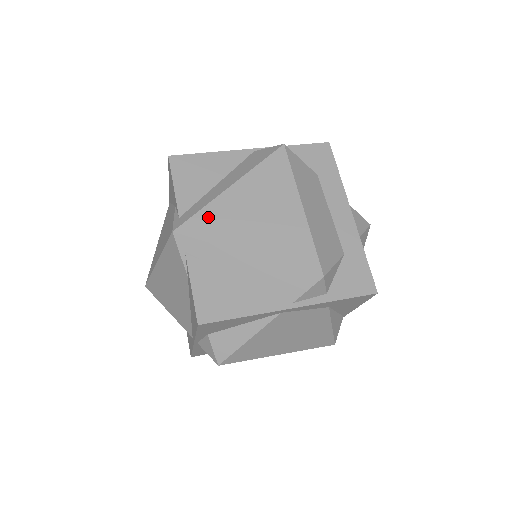
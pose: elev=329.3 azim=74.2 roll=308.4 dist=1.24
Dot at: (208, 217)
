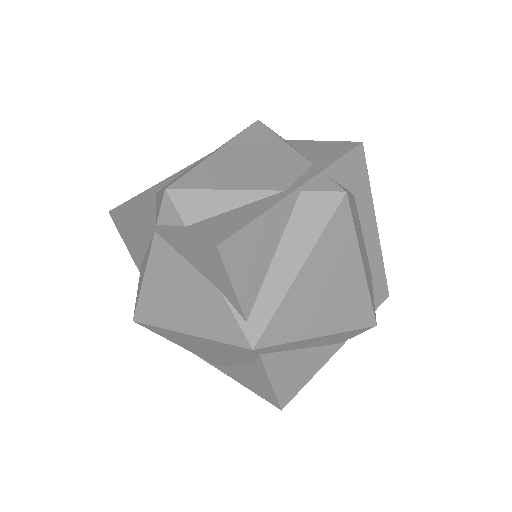
Dot at: (284, 317)
